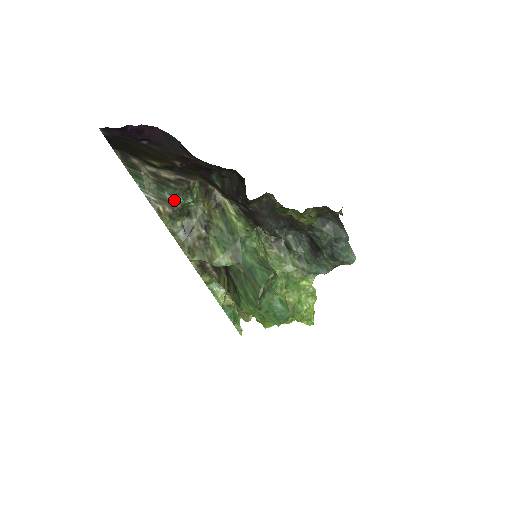
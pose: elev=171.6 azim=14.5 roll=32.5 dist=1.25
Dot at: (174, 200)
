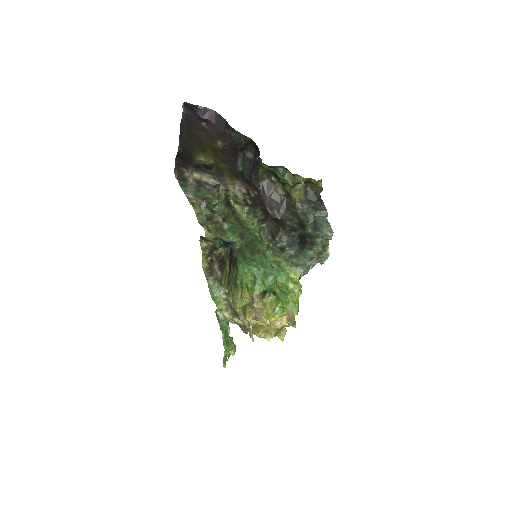
Dot at: (206, 197)
